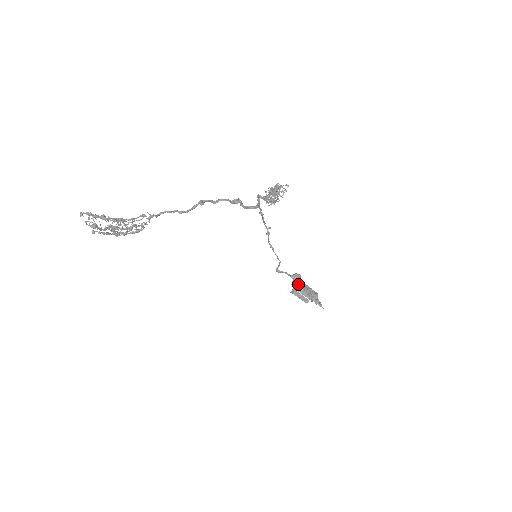
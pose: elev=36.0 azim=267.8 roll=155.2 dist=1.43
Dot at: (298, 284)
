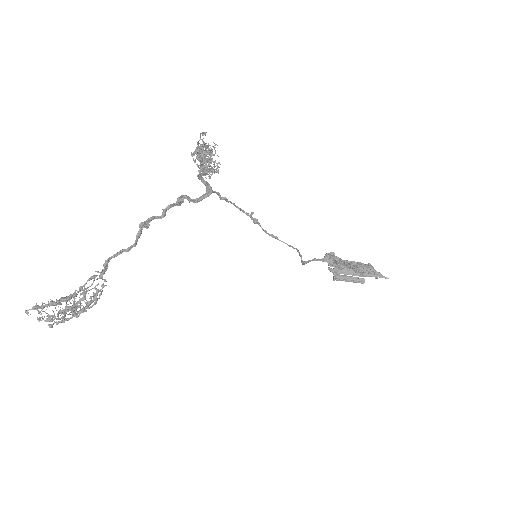
Dot at: (337, 265)
